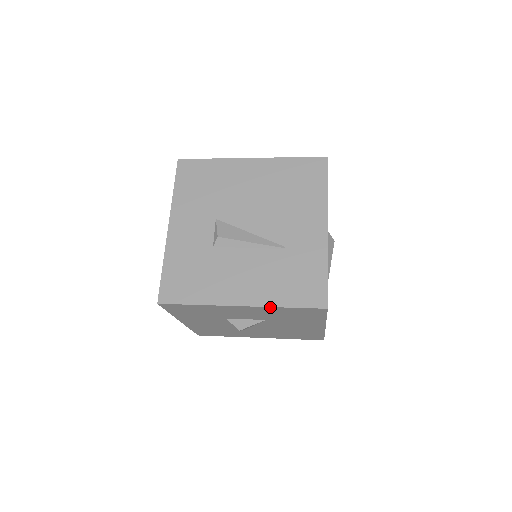
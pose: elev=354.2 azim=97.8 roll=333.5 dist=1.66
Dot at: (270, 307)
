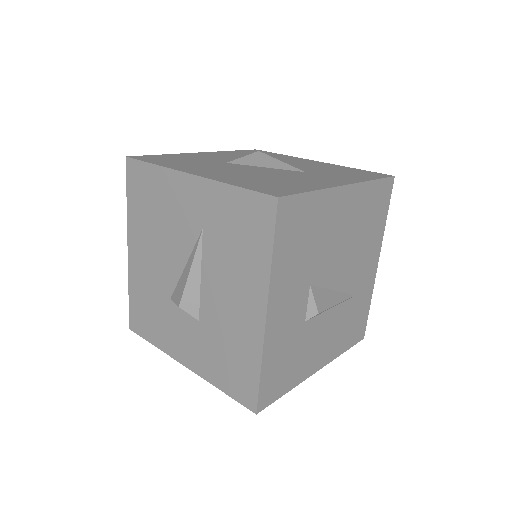
Dot at: (335, 358)
